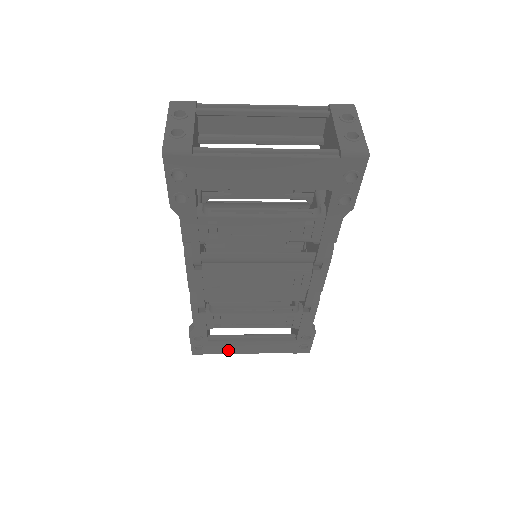
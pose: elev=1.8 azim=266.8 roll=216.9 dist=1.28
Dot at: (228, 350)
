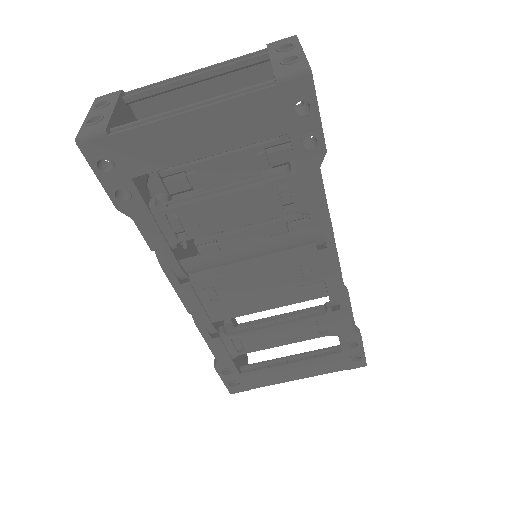
Dot at: (268, 380)
